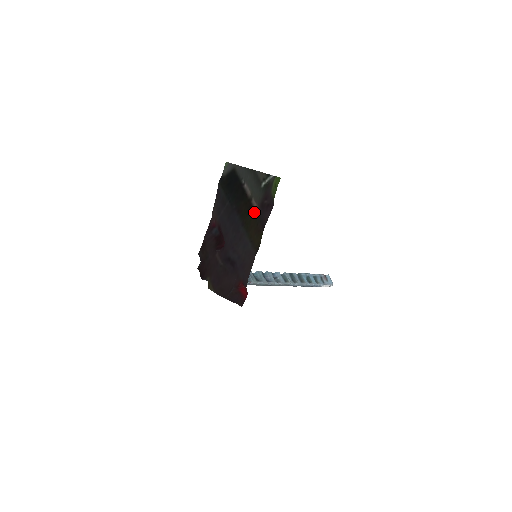
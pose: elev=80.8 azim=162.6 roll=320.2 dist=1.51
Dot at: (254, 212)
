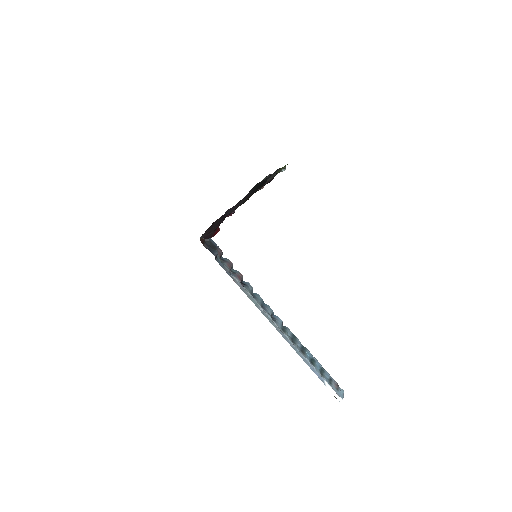
Dot at: (260, 189)
